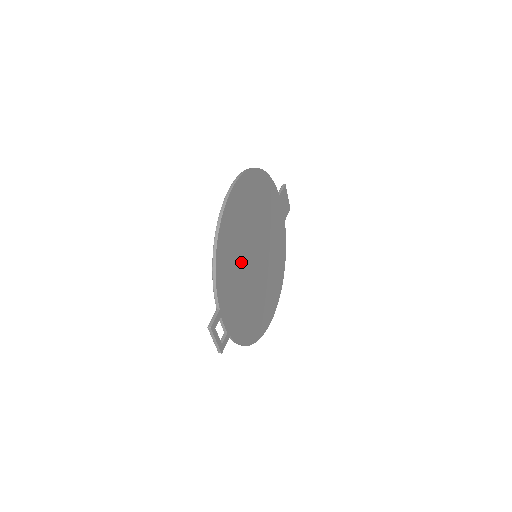
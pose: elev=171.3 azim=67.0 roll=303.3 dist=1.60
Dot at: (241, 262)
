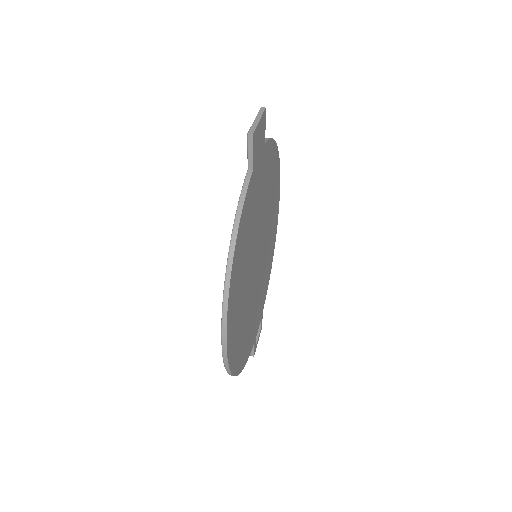
Dot at: (252, 306)
